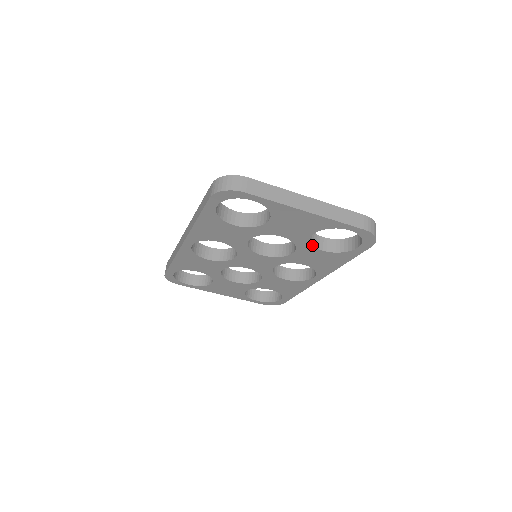
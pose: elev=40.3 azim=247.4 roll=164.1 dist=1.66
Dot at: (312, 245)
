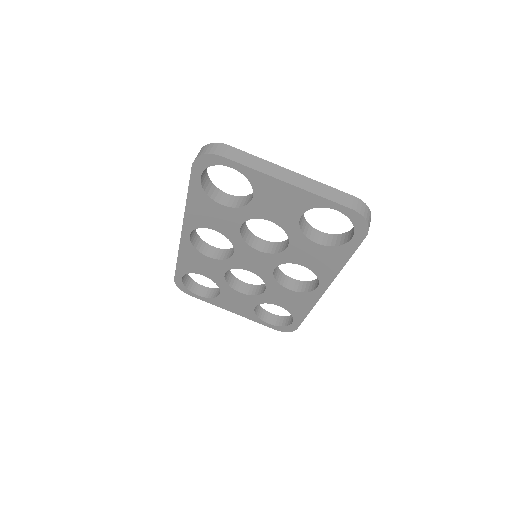
Dot at: (304, 234)
